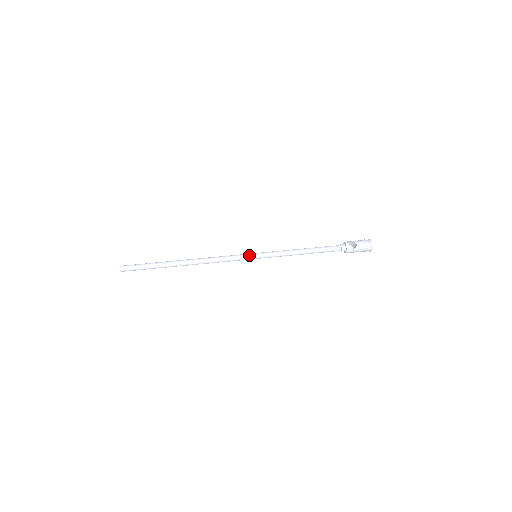
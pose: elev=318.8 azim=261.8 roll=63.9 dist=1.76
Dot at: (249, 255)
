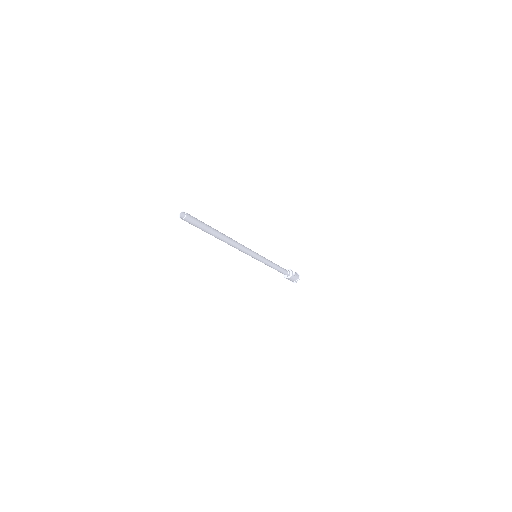
Dot at: occluded
